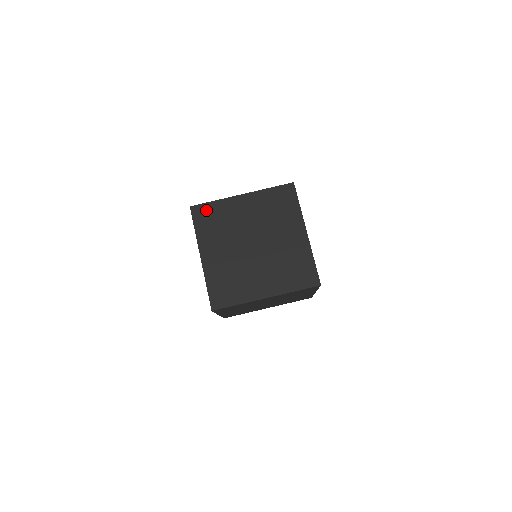
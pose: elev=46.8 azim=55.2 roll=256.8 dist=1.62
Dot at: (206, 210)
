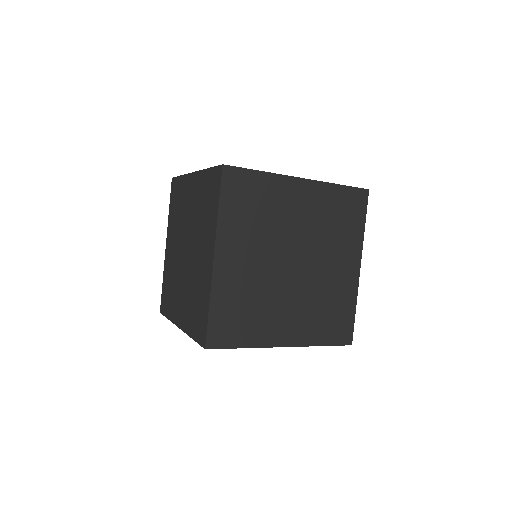
Dot at: occluded
